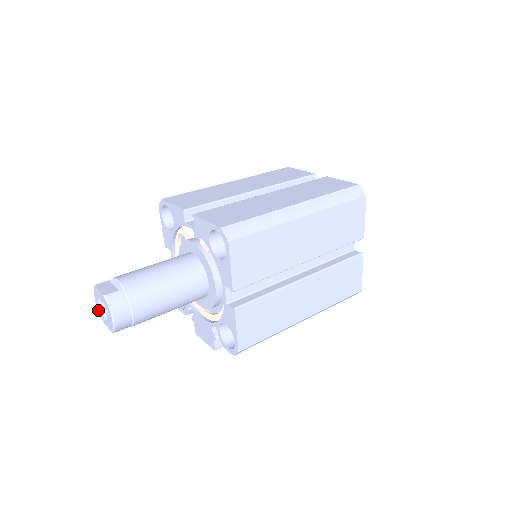
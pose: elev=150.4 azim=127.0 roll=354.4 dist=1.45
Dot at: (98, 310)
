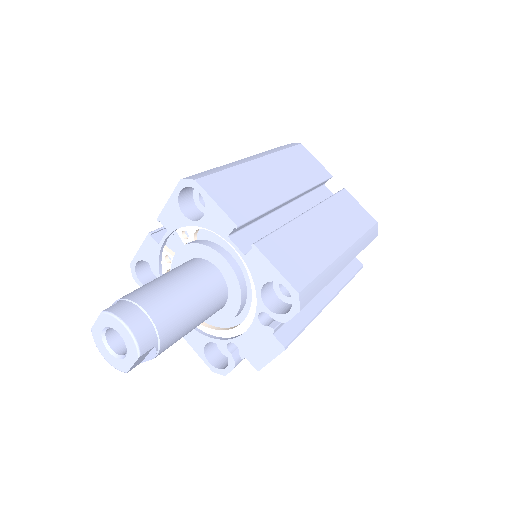
Dot at: occluded
